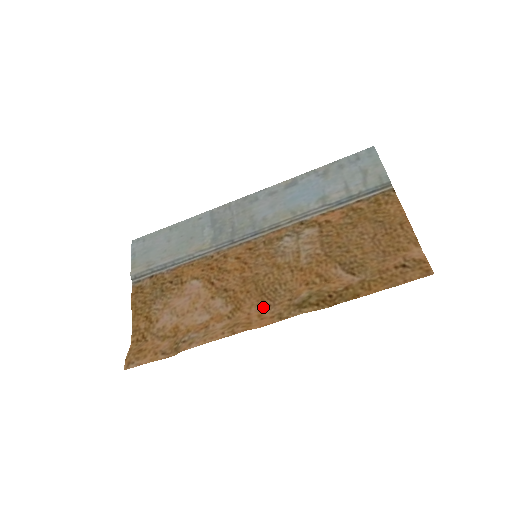
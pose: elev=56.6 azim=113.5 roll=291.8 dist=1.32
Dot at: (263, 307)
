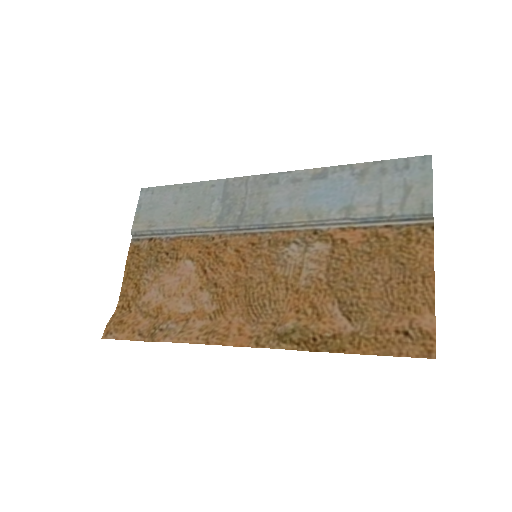
Dot at: (246, 320)
